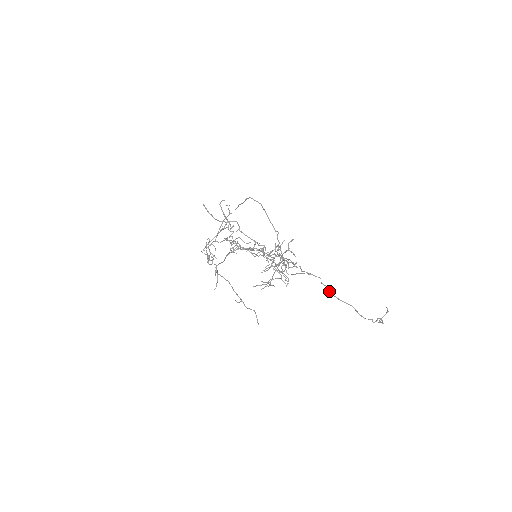
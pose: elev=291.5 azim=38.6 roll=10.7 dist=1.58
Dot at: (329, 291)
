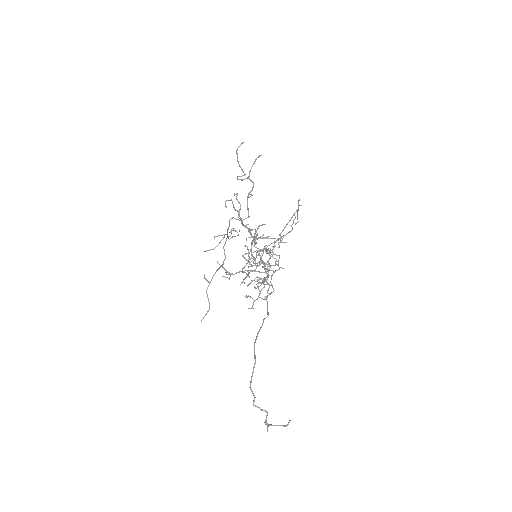
Dot at: (259, 331)
